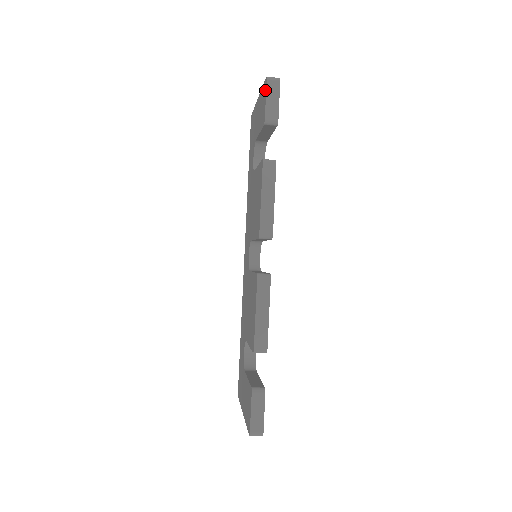
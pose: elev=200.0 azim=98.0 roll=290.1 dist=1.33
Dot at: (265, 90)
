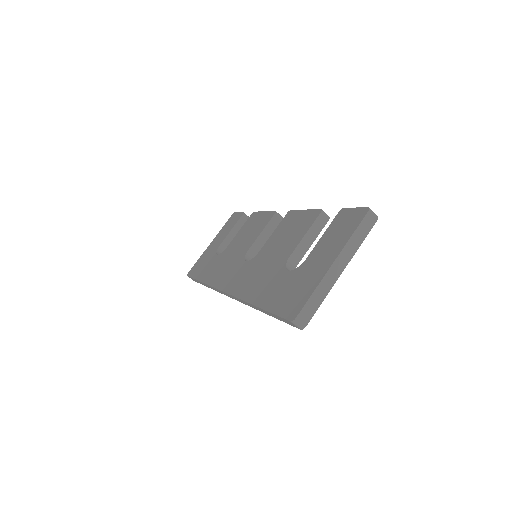
Dot at: (234, 215)
